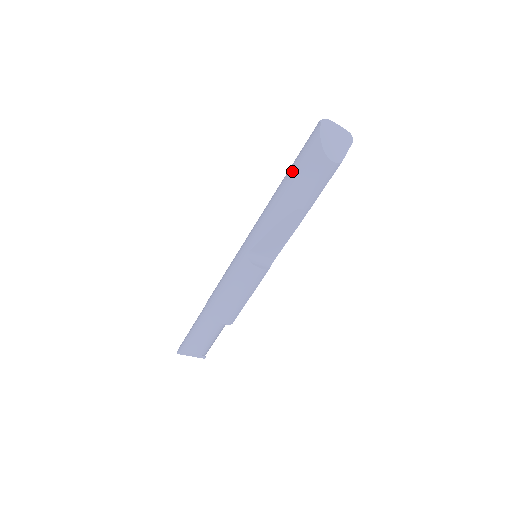
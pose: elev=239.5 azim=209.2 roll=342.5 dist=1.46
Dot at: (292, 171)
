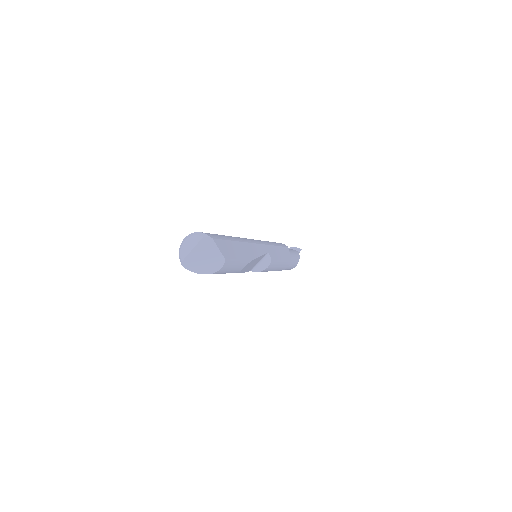
Dot at: occluded
